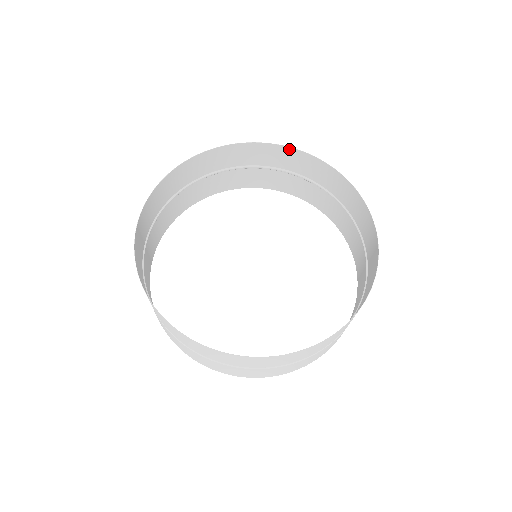
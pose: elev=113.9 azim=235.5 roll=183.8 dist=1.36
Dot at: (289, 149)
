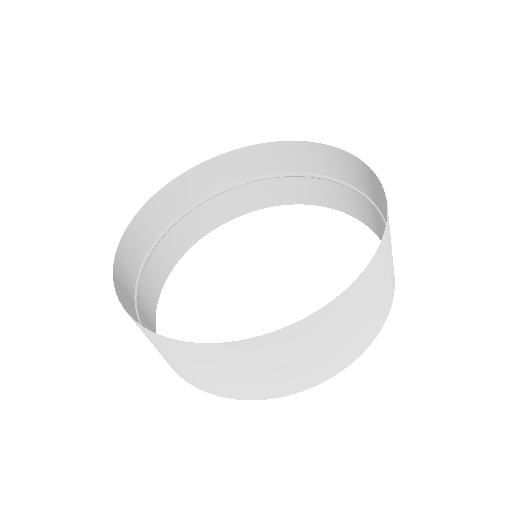
Dot at: (256, 147)
